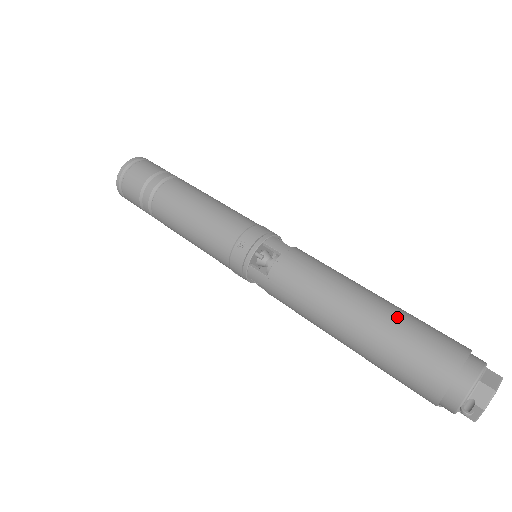
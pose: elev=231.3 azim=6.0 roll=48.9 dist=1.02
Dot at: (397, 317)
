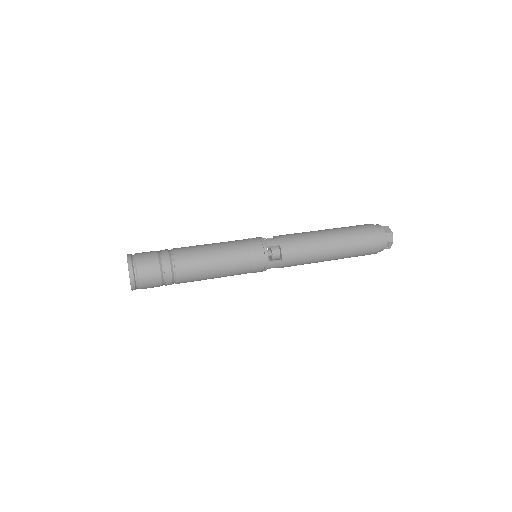
Dot at: (346, 233)
